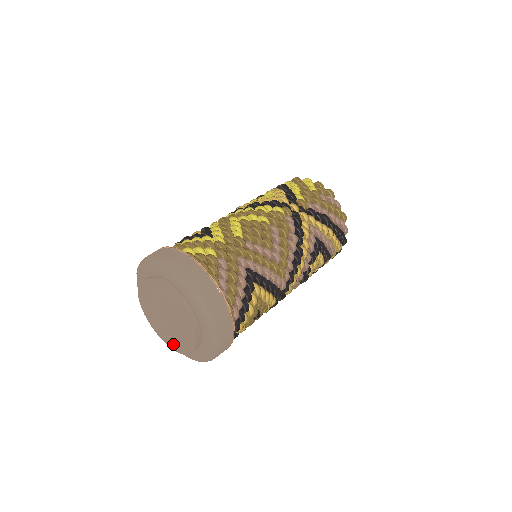
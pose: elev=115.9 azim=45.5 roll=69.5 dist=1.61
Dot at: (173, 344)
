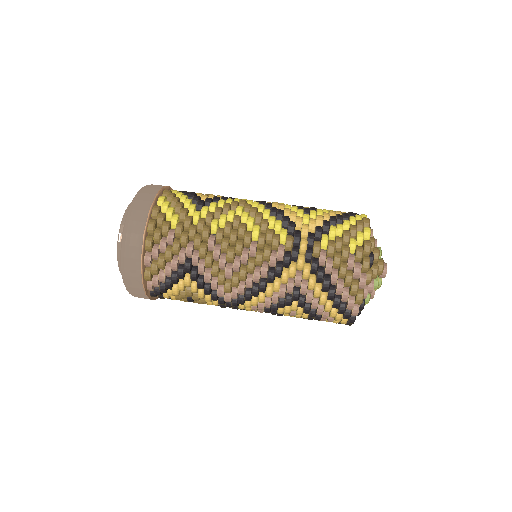
Dot at: occluded
